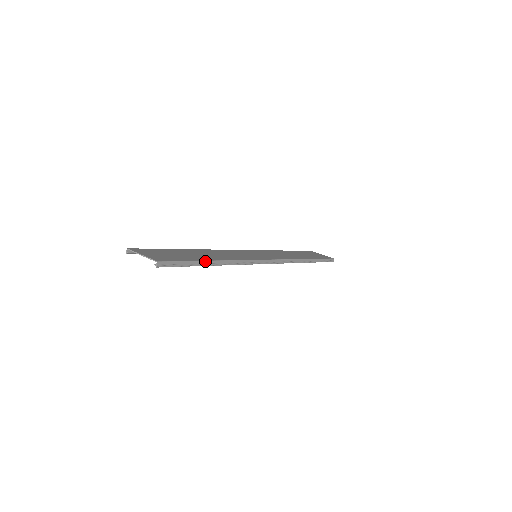
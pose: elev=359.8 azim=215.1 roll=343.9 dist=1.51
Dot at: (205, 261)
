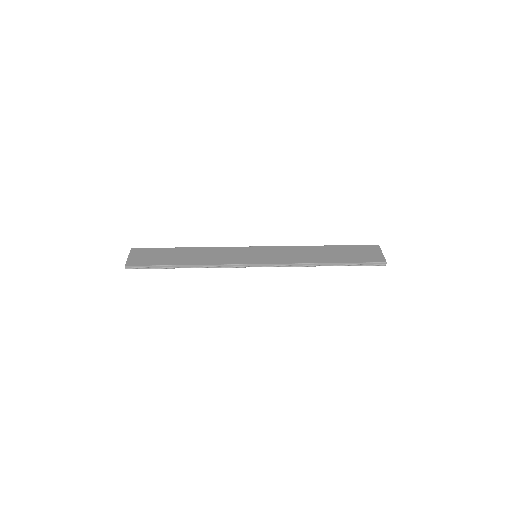
Dot at: (171, 265)
